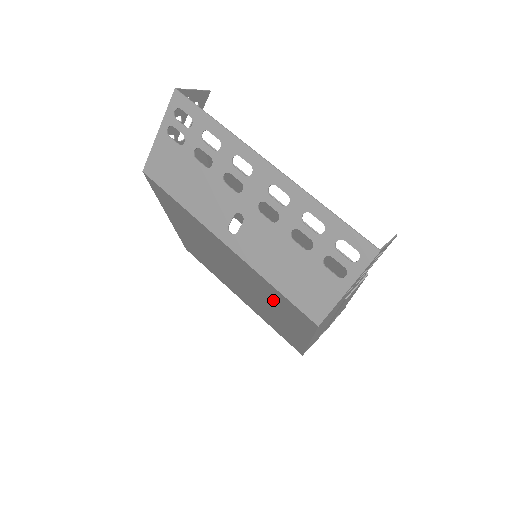
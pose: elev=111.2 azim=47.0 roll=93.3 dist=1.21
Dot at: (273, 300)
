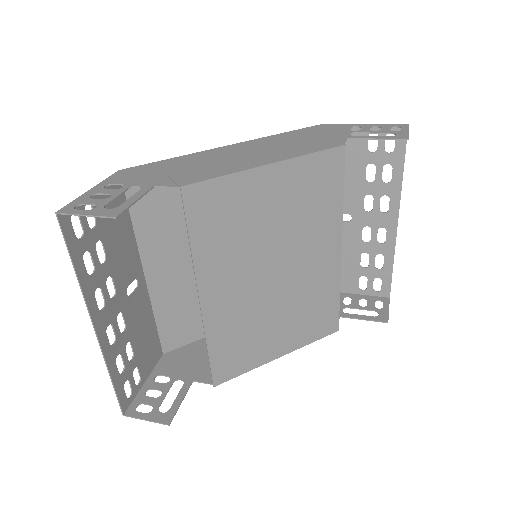
Dot at: (198, 303)
